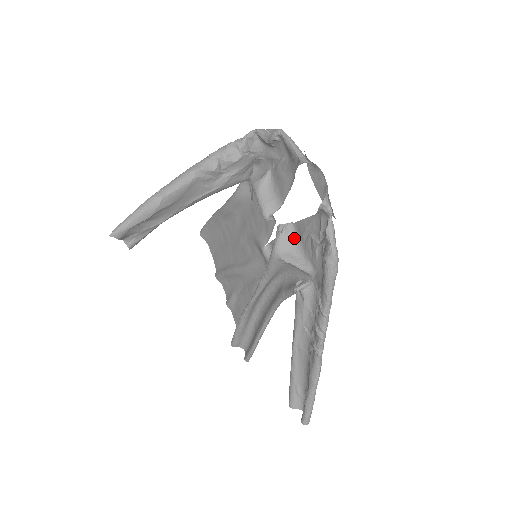
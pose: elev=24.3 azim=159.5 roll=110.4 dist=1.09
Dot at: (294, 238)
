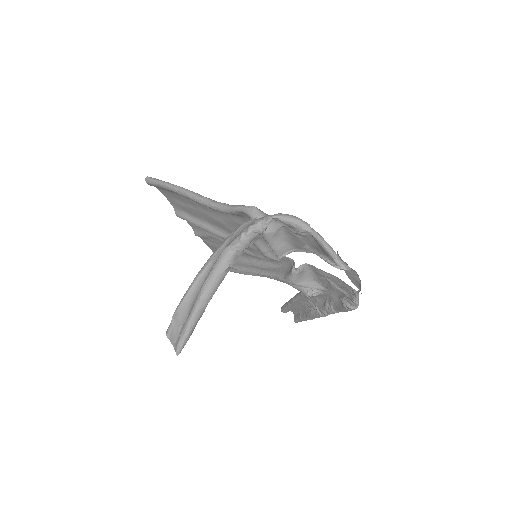
Dot at: (308, 271)
